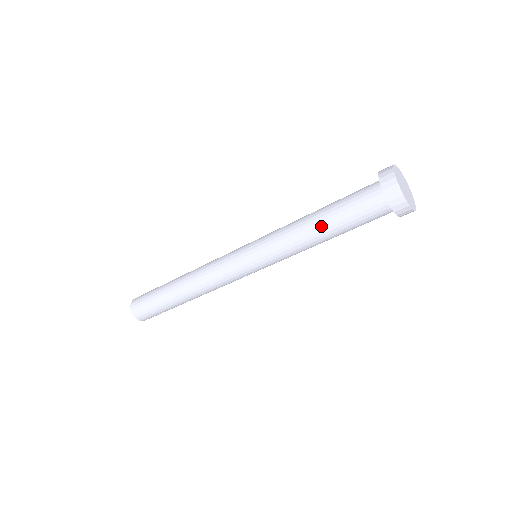
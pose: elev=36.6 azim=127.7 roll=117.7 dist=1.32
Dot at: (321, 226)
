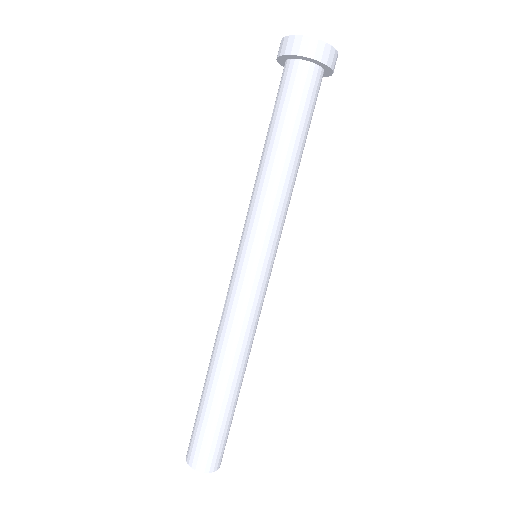
Dot at: (269, 146)
